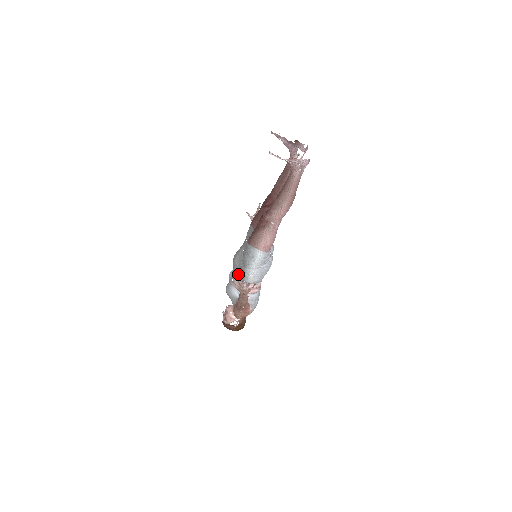
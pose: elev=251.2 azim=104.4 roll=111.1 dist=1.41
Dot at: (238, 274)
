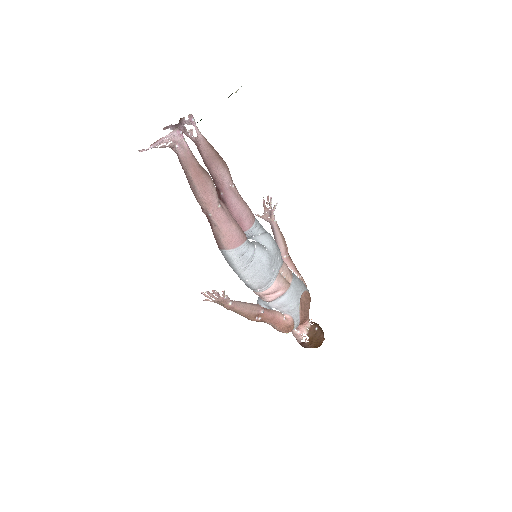
Dot at: occluded
